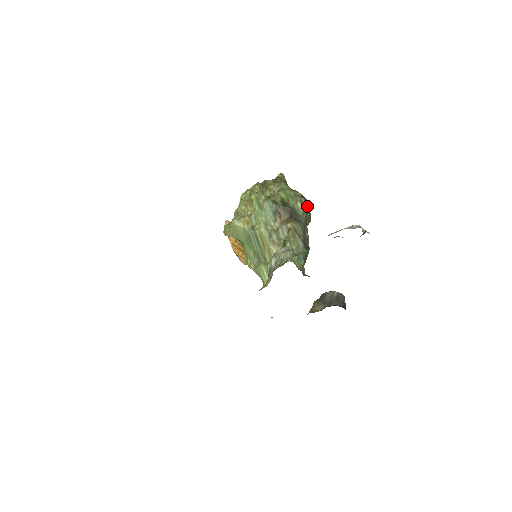
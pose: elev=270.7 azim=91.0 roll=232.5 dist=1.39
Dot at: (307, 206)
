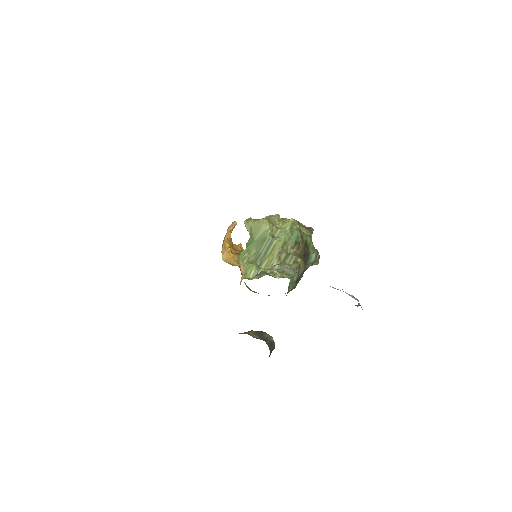
Dot at: (316, 262)
